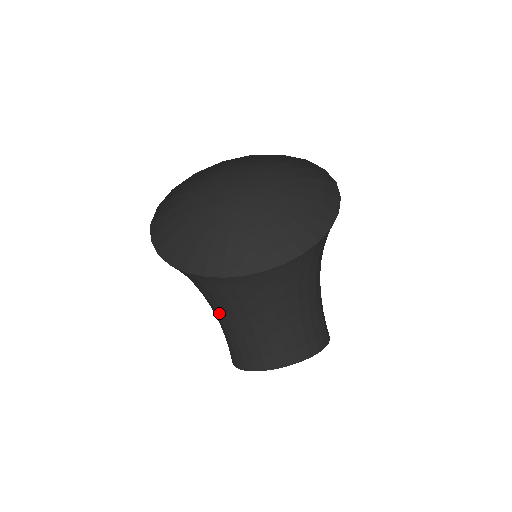
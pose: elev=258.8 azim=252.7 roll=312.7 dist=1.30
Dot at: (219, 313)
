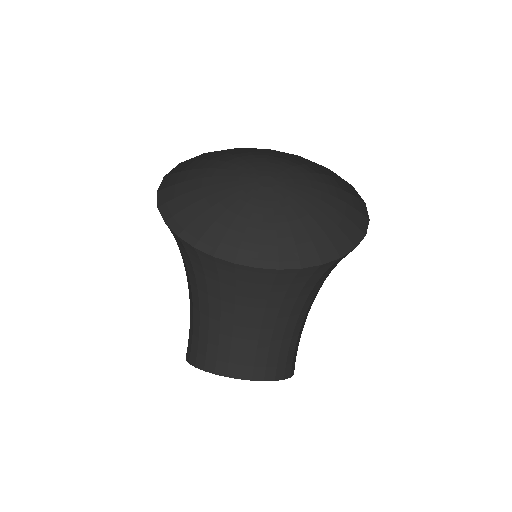
Dot at: (189, 290)
